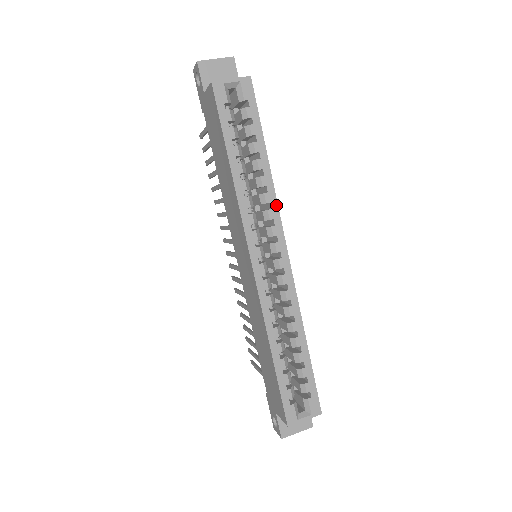
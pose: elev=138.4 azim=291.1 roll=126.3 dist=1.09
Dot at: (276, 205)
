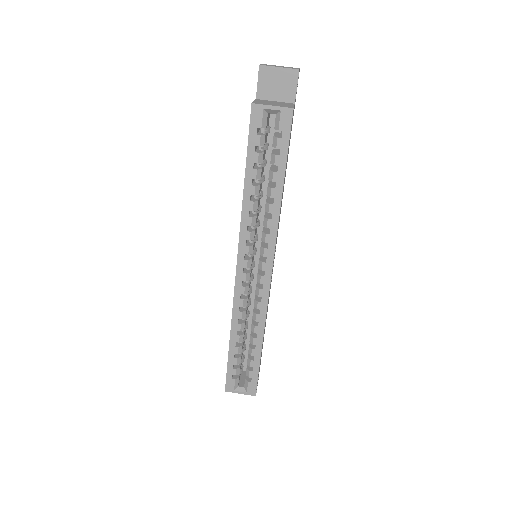
Dot at: (275, 232)
